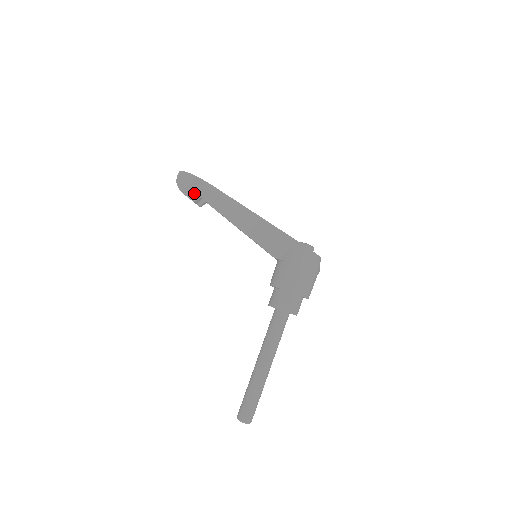
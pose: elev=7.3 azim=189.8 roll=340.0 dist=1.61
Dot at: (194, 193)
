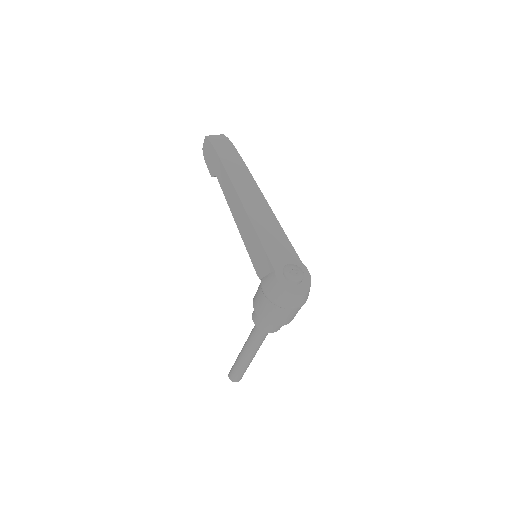
Dot at: (212, 168)
